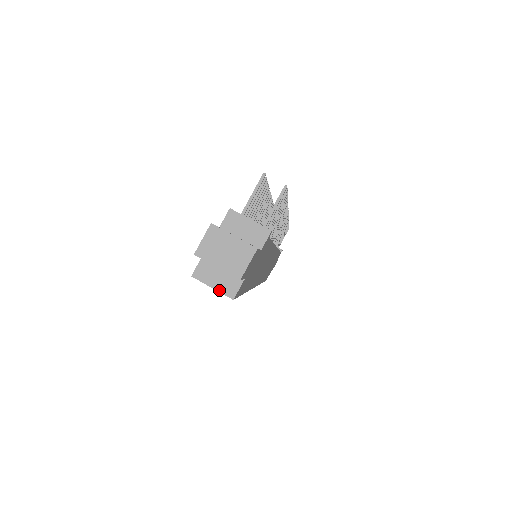
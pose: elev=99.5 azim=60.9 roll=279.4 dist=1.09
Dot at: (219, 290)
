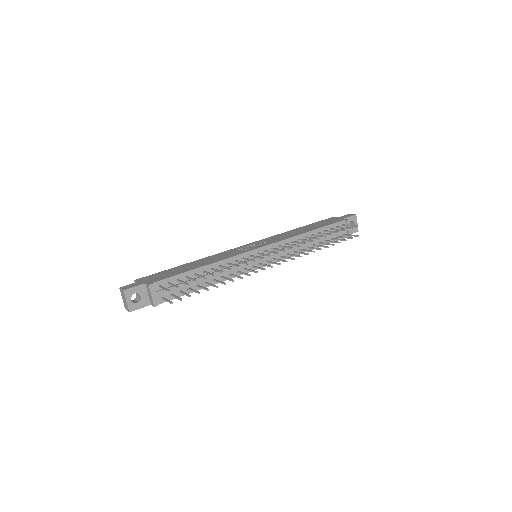
Dot at: occluded
